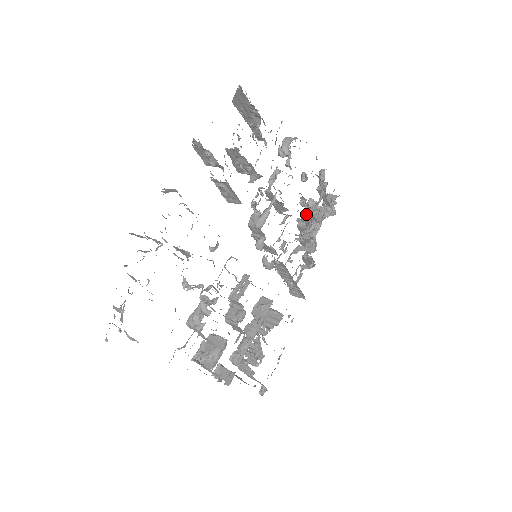
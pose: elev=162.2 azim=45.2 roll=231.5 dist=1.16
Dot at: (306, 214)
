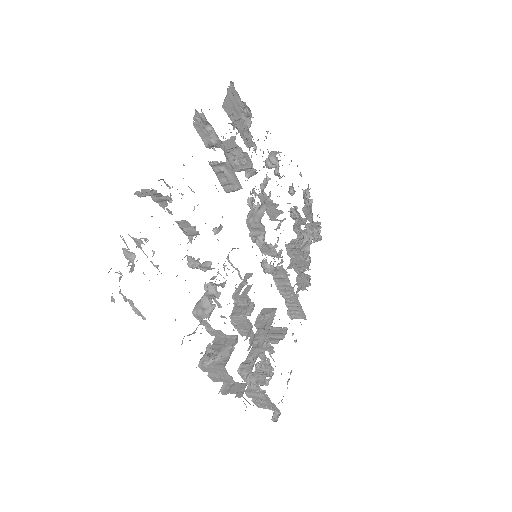
Dot at: (298, 225)
